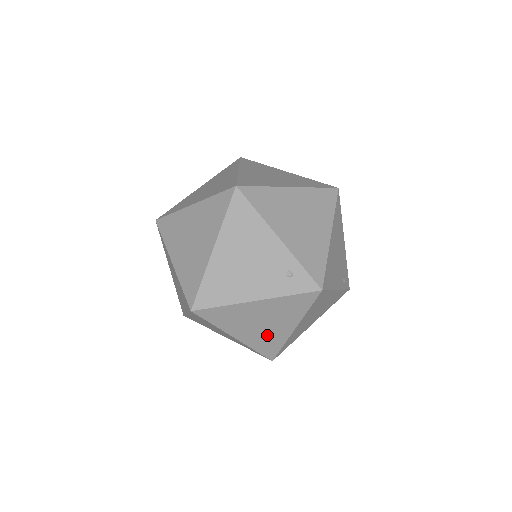
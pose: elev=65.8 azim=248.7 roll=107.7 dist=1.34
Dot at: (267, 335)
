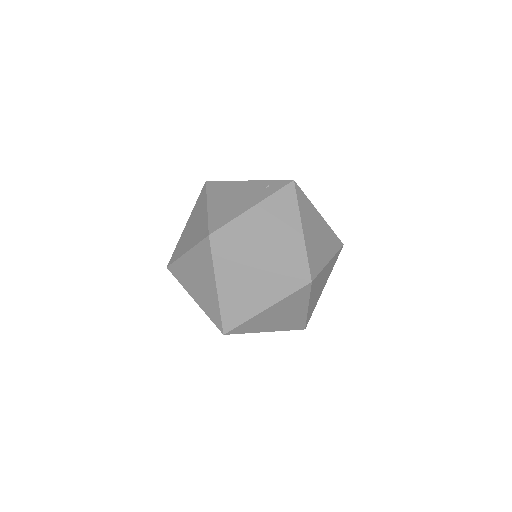
Dot at: (285, 245)
